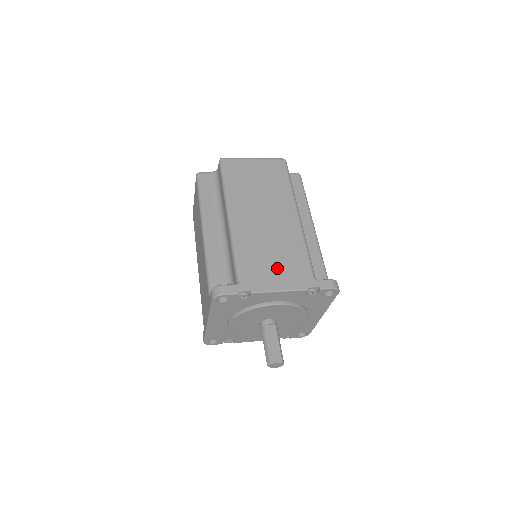
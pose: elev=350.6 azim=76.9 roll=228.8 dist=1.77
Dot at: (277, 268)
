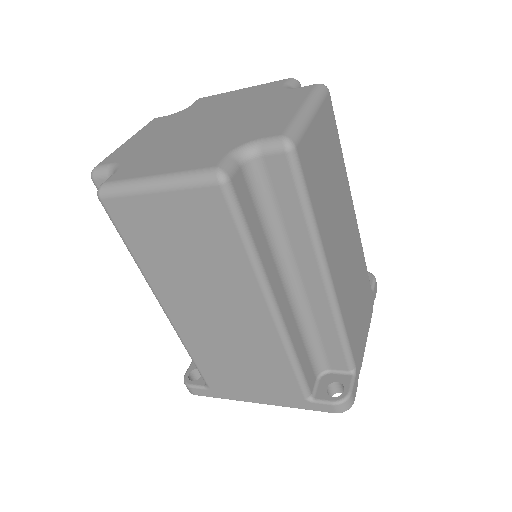
Dot at: (362, 312)
